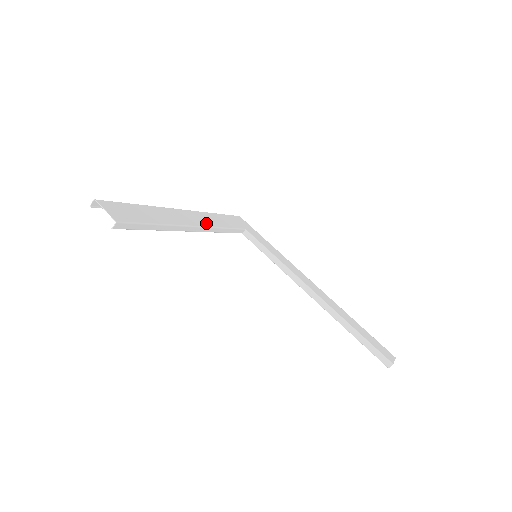
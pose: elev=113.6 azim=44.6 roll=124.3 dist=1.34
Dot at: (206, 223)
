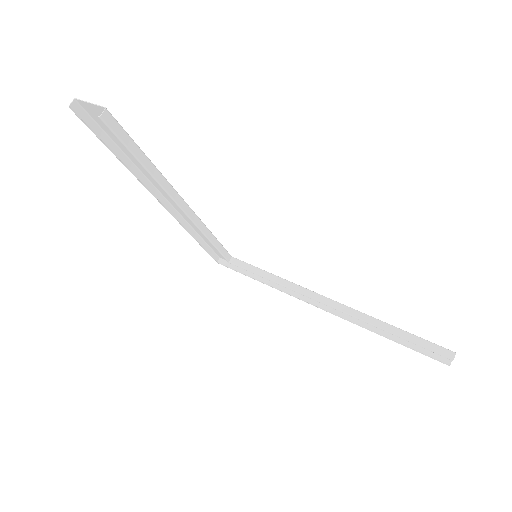
Dot at: occluded
